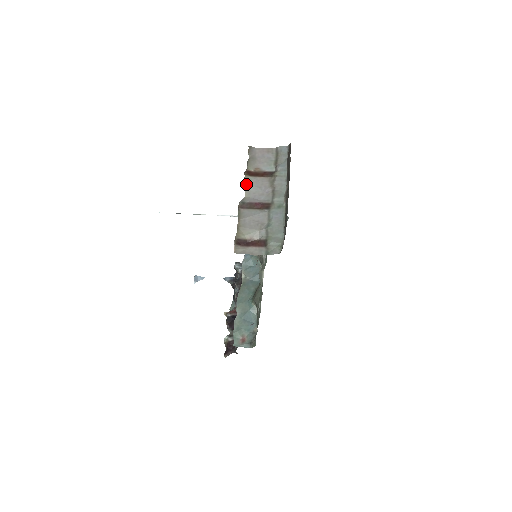
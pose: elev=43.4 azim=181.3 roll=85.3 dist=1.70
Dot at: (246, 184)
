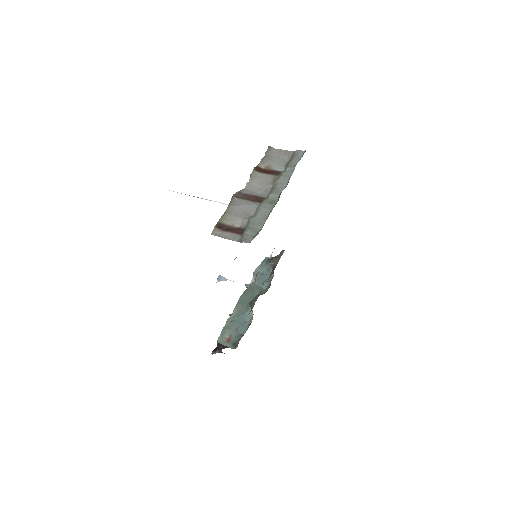
Dot at: (250, 177)
